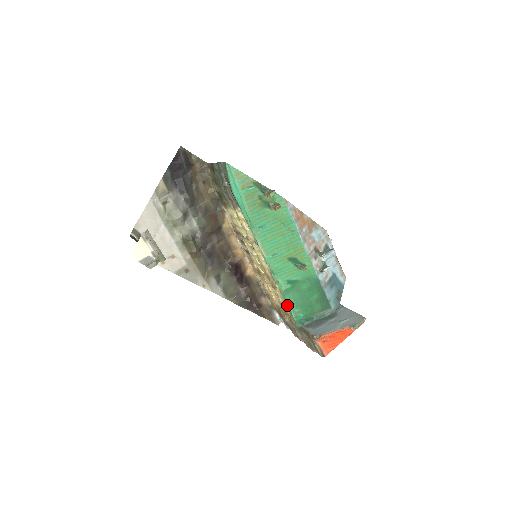
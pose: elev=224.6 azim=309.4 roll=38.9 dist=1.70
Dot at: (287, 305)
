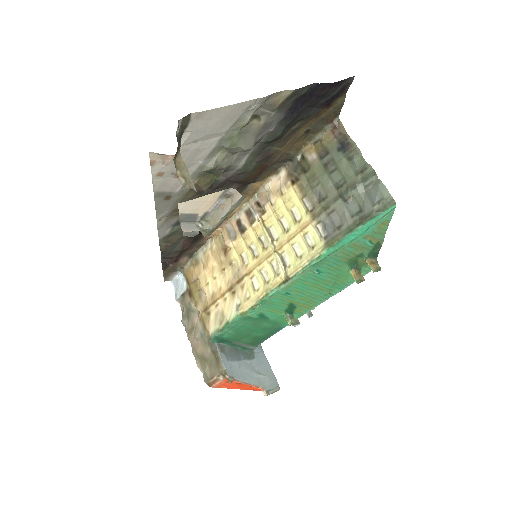
Dot at: (230, 324)
